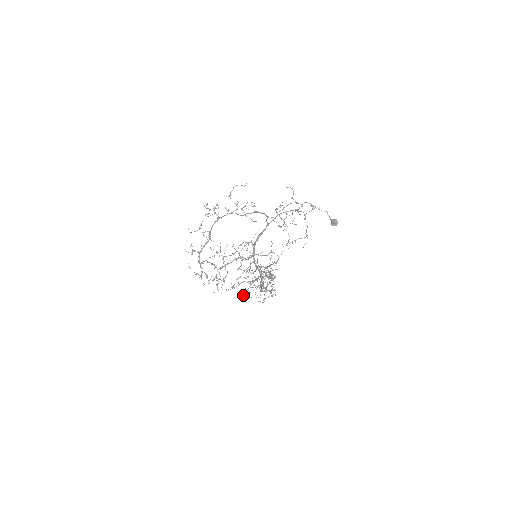
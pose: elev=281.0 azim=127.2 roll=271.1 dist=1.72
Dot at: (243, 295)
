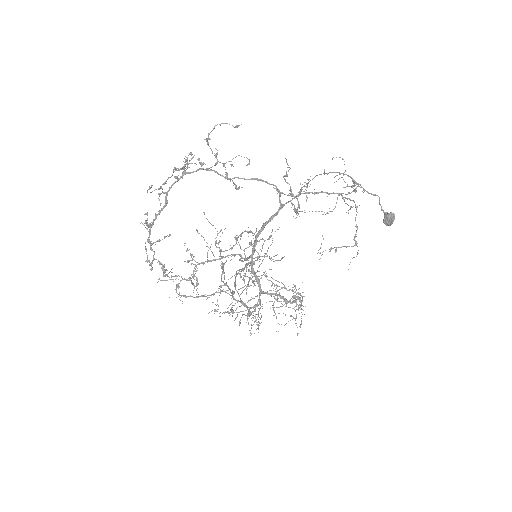
Dot at: (222, 313)
